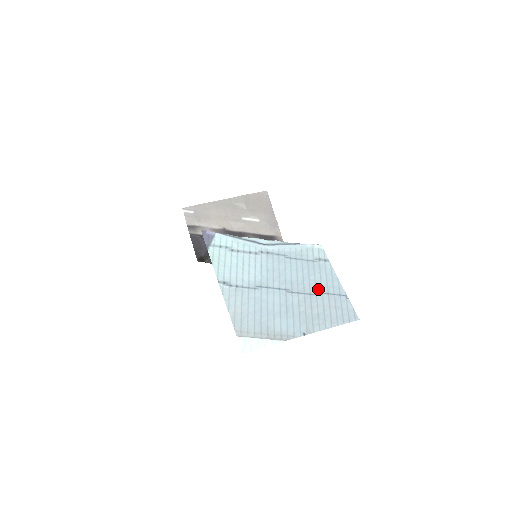
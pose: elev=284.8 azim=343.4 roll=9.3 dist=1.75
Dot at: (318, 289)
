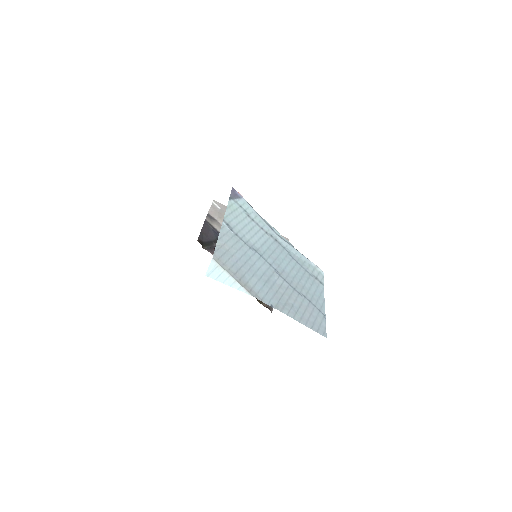
Dot at: (303, 292)
